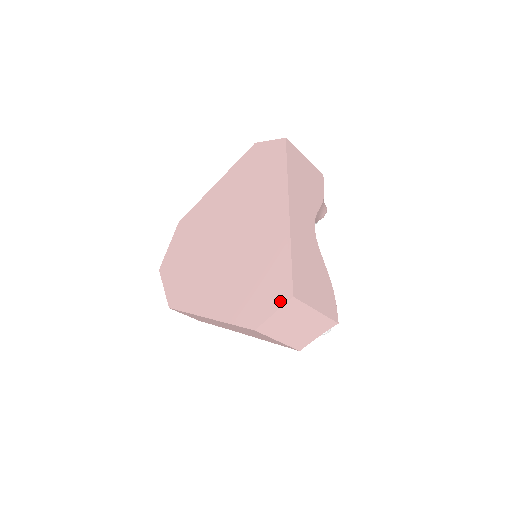
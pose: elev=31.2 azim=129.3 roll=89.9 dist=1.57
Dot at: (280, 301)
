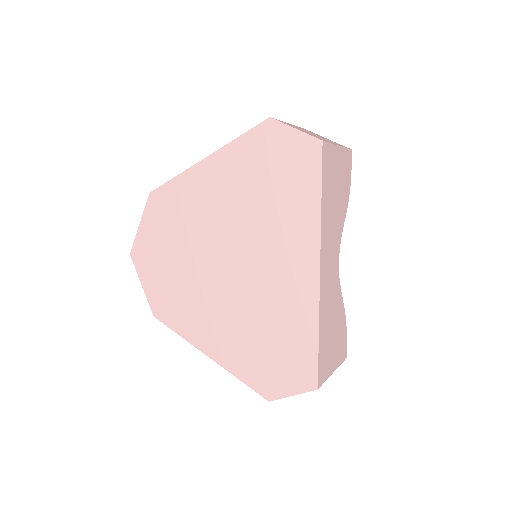
Dot at: (301, 386)
